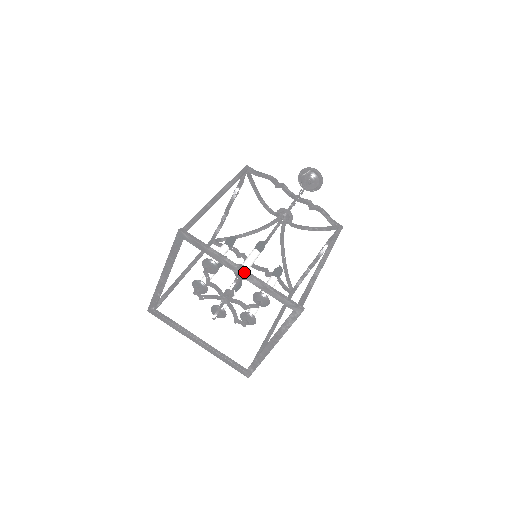
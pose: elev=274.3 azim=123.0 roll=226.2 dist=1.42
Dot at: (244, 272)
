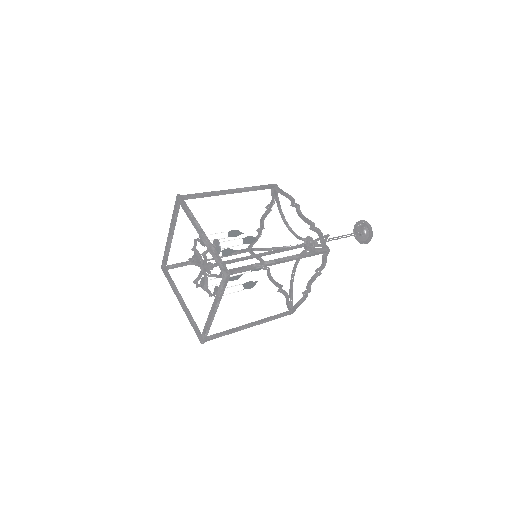
Dot at: (202, 234)
